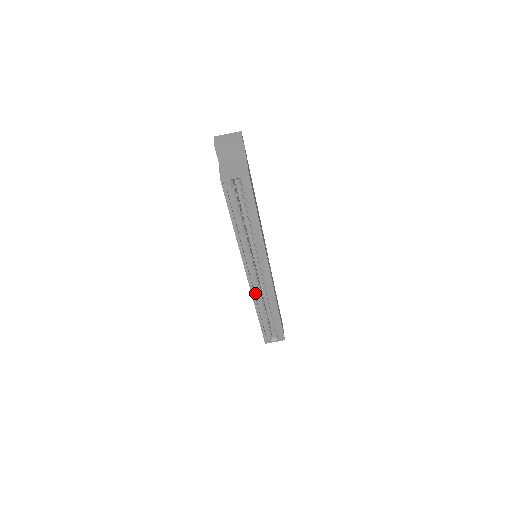
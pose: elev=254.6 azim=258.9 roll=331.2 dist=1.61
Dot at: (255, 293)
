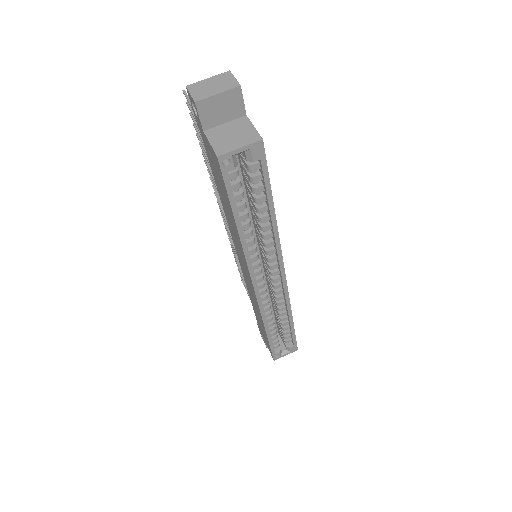
Dot at: (263, 306)
